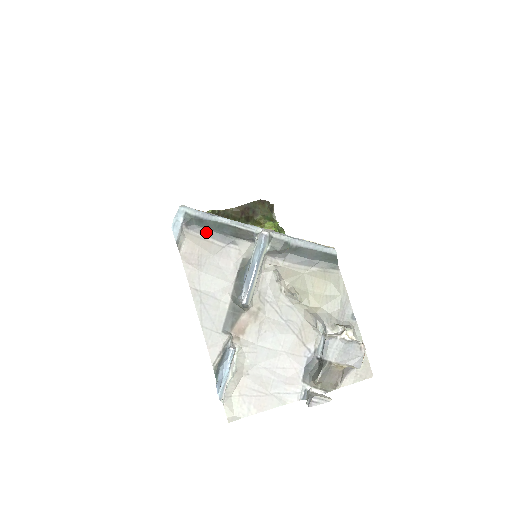
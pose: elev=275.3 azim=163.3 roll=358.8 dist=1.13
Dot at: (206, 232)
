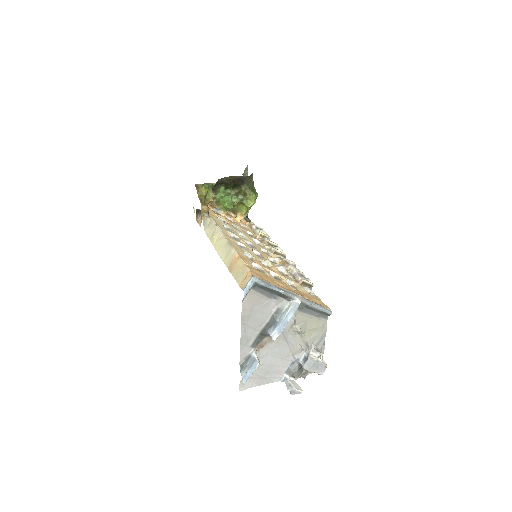
Dot at: (261, 291)
